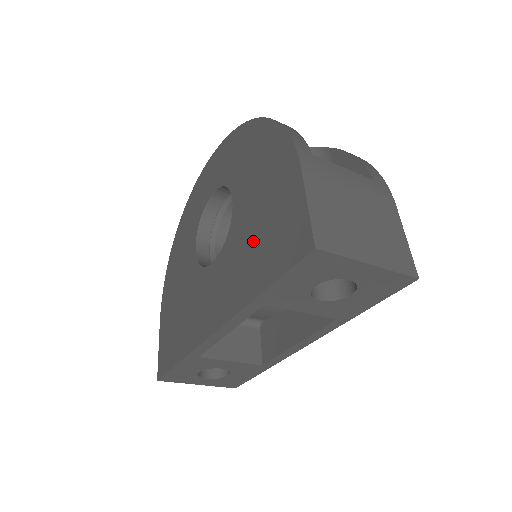
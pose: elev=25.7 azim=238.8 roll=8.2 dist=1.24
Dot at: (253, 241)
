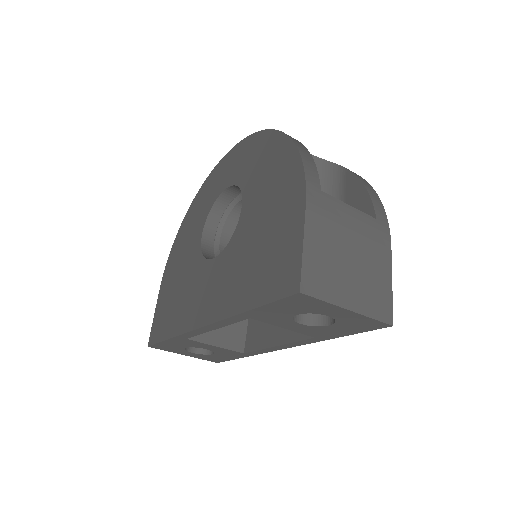
Dot at: (251, 257)
